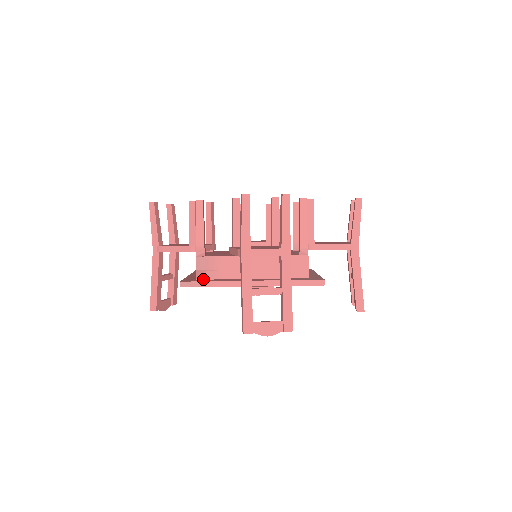
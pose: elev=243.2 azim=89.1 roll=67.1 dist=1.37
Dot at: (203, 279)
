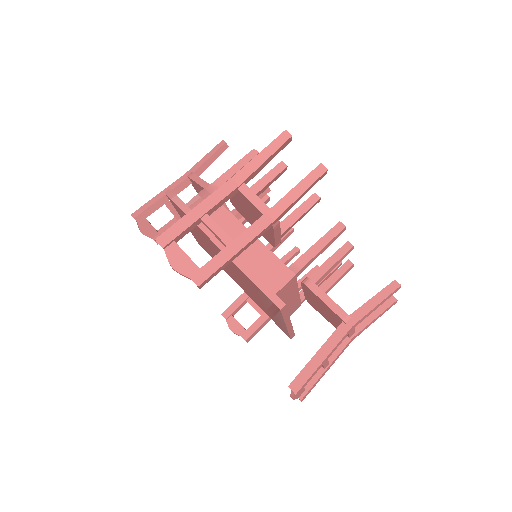
Dot at: occluded
